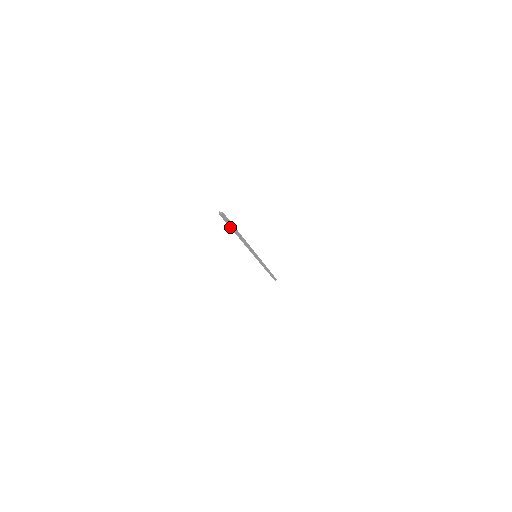
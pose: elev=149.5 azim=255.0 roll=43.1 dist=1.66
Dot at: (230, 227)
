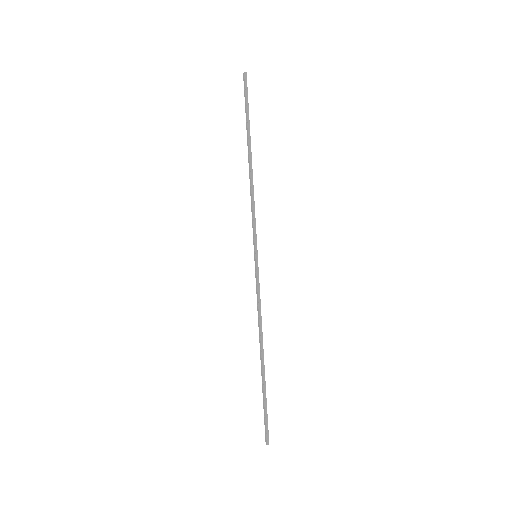
Dot at: (246, 118)
